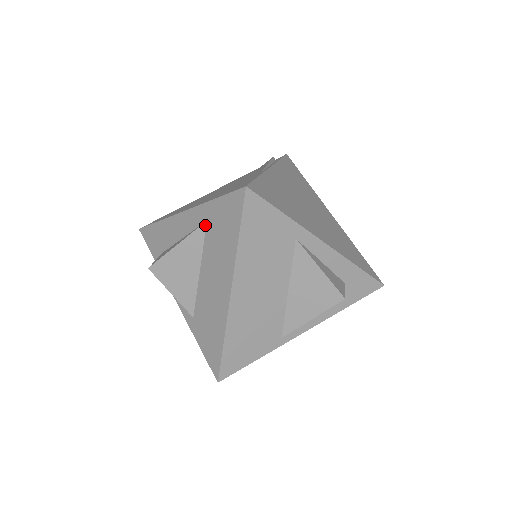
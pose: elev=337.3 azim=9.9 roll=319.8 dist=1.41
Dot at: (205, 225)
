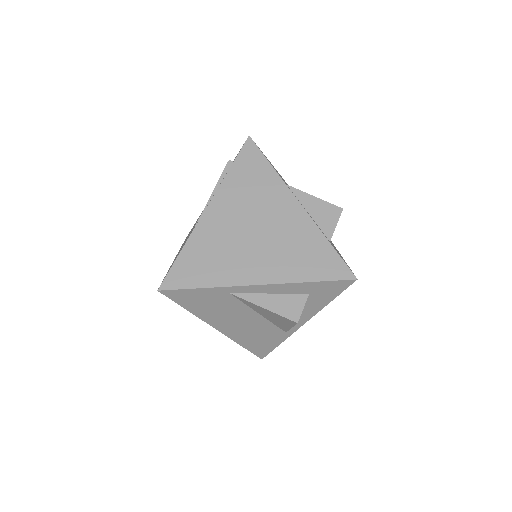
Dot at: occluded
